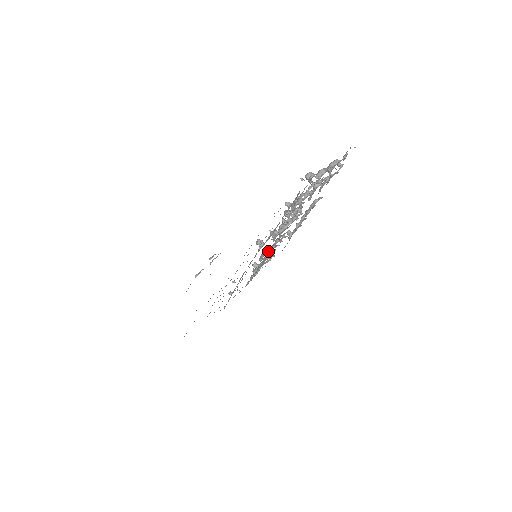
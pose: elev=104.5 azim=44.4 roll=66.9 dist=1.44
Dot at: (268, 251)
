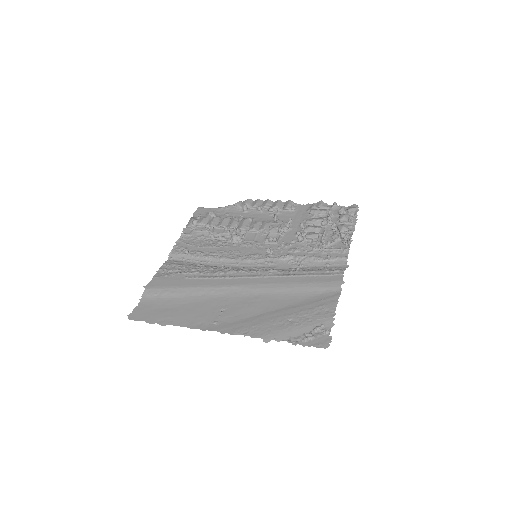
Dot at: (244, 236)
